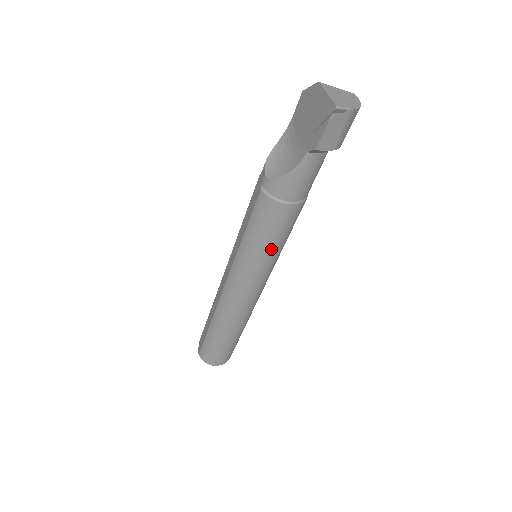
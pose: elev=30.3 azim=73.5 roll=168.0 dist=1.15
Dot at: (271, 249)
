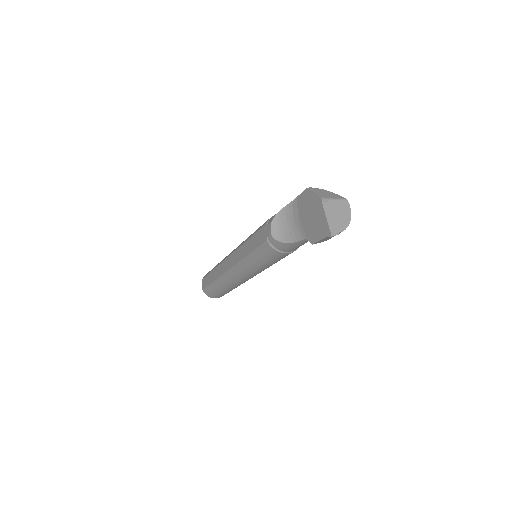
Dot at: (269, 265)
